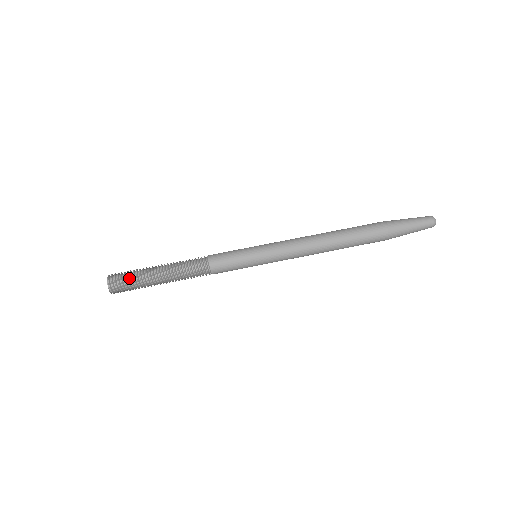
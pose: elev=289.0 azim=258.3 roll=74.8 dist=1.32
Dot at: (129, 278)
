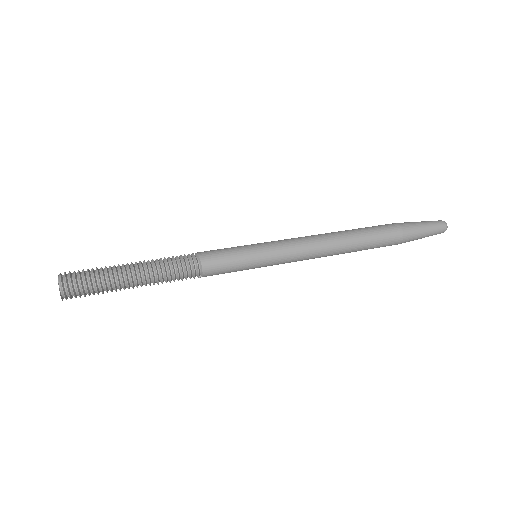
Dot at: (90, 274)
